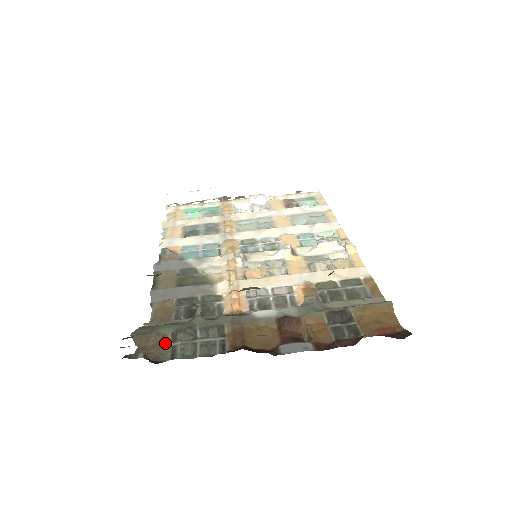
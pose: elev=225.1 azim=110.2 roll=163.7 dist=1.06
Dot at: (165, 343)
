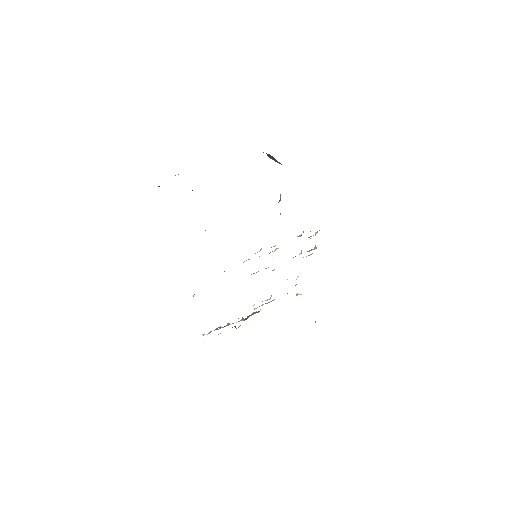
Dot at: occluded
